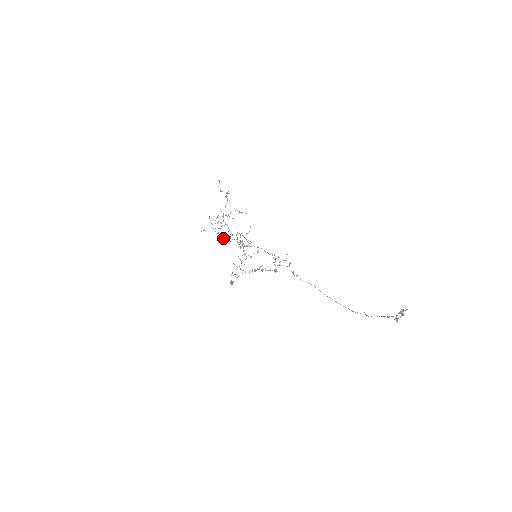
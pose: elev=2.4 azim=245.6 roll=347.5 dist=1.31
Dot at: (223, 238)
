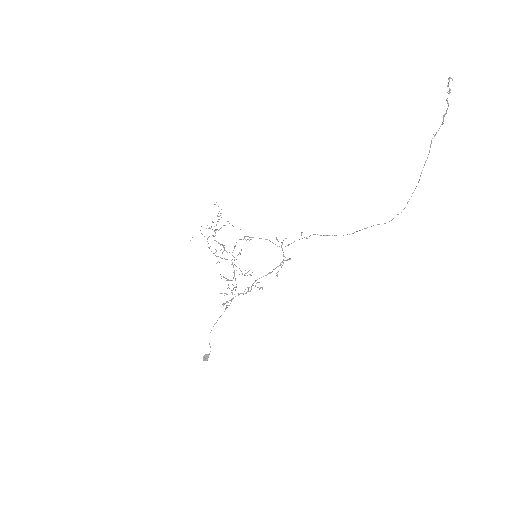
Dot at: (214, 253)
